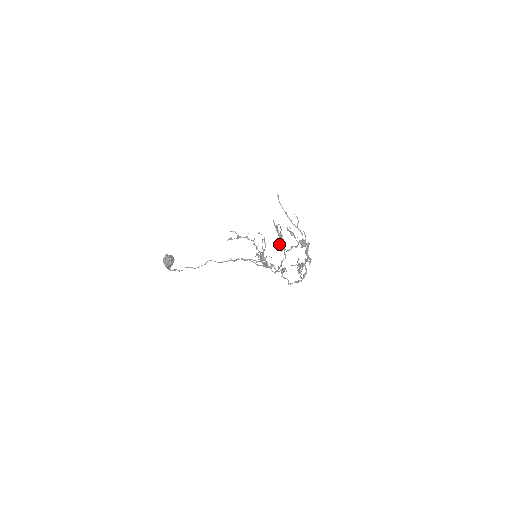
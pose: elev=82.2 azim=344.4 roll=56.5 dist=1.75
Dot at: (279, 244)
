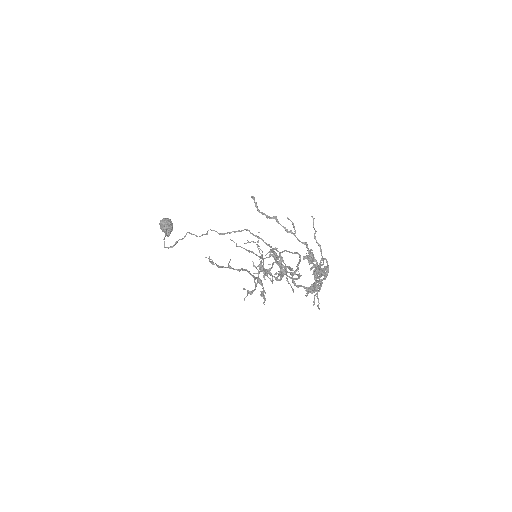
Dot at: (274, 274)
